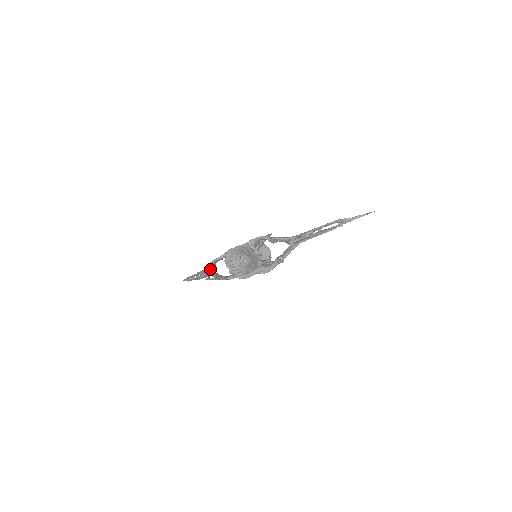
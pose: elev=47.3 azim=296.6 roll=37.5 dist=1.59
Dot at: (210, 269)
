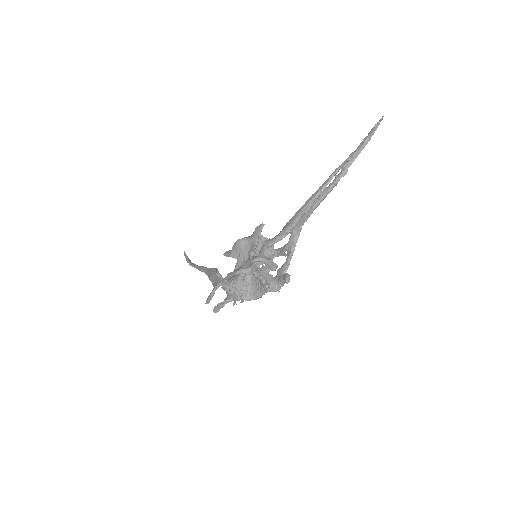
Dot at: occluded
